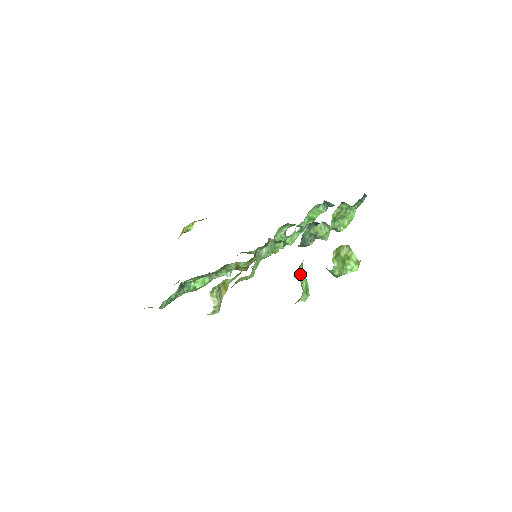
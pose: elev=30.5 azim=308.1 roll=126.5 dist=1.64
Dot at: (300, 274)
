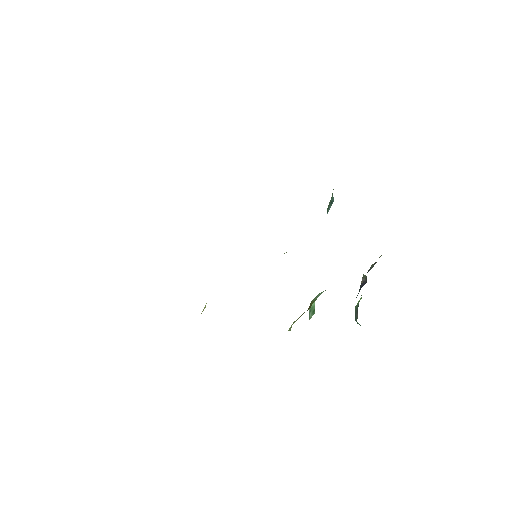
Dot at: occluded
